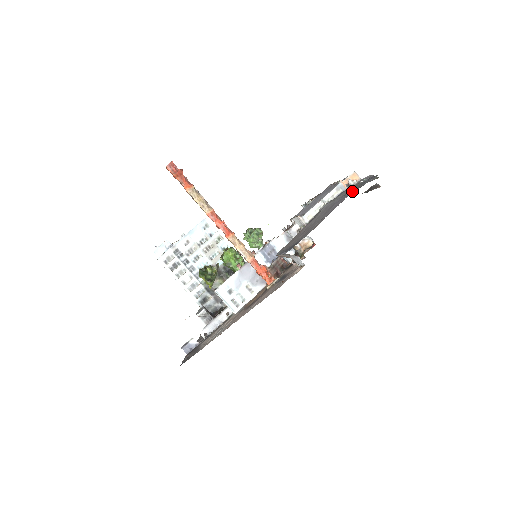
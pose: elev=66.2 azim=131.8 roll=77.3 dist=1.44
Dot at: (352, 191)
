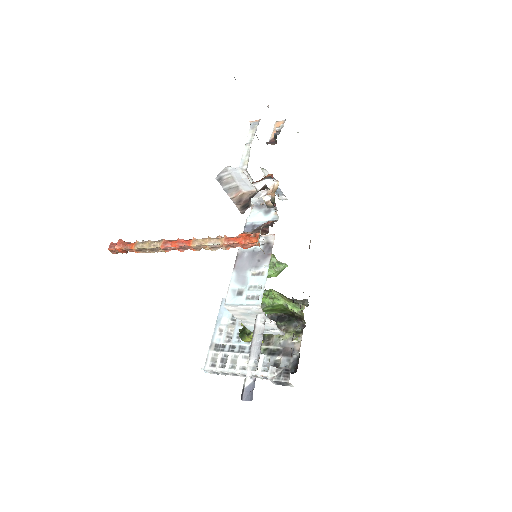
Dot at: occluded
